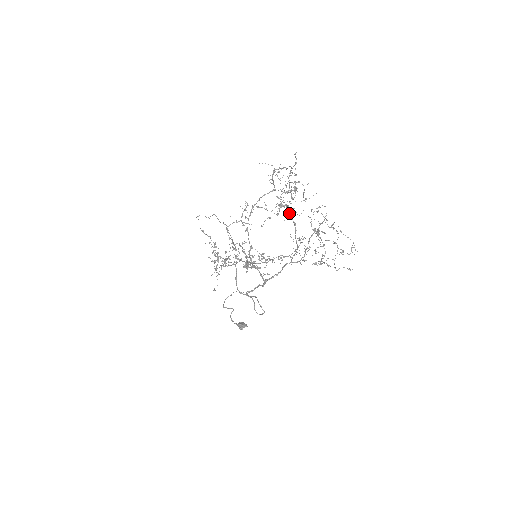
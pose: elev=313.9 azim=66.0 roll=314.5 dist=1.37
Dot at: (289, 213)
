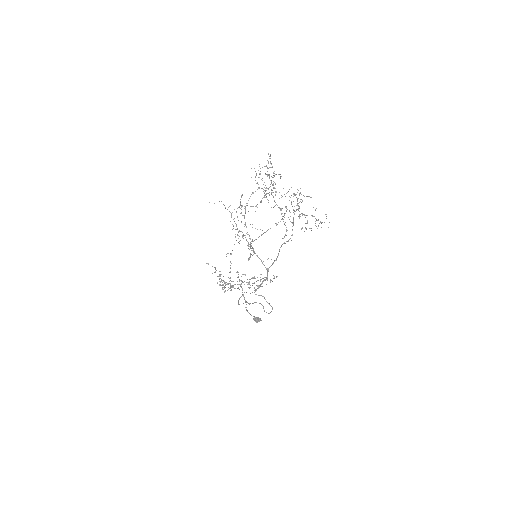
Dot at: (274, 200)
